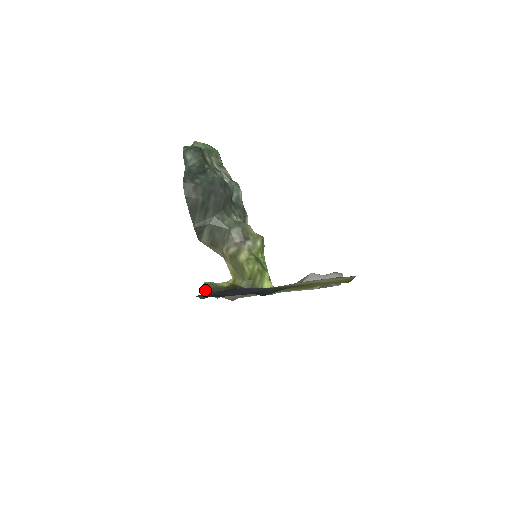
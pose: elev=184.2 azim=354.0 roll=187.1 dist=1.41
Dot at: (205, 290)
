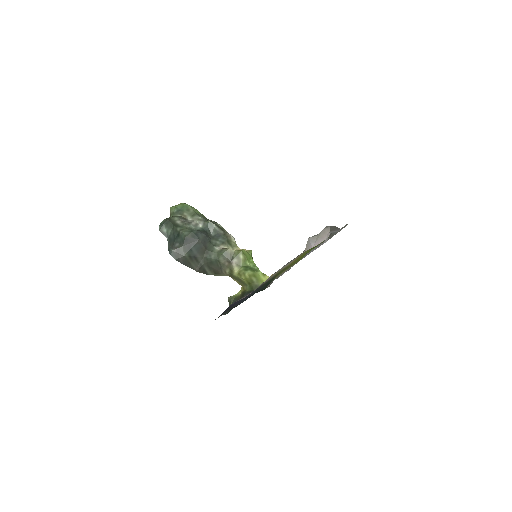
Dot at: (229, 304)
